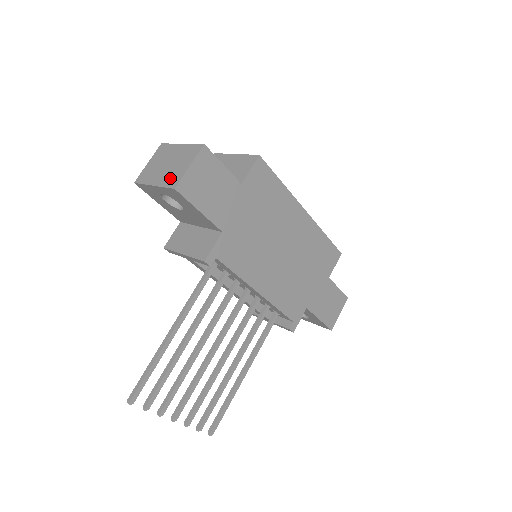
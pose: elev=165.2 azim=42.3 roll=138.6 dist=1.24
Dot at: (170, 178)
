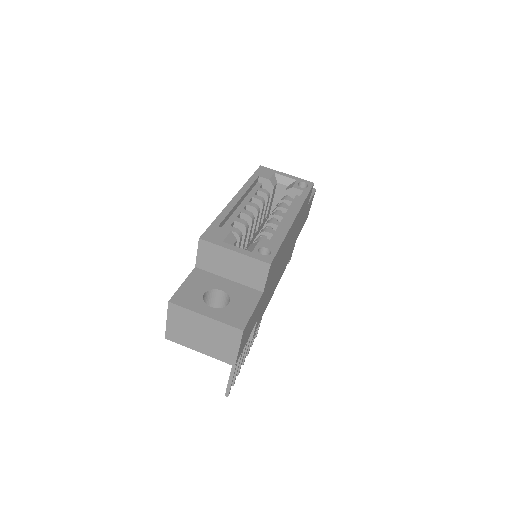
Dot at: (220, 353)
